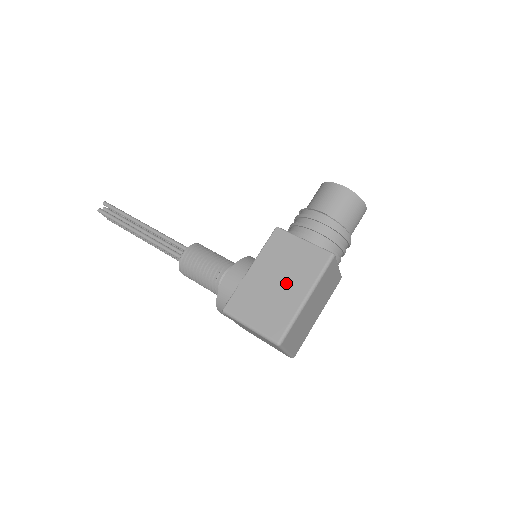
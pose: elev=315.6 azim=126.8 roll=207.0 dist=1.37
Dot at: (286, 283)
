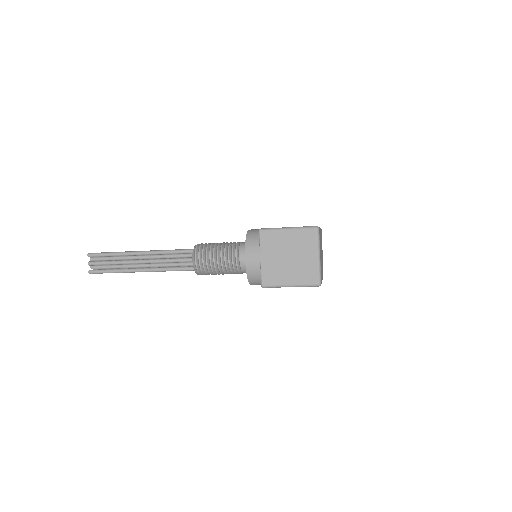
Dot at: occluded
